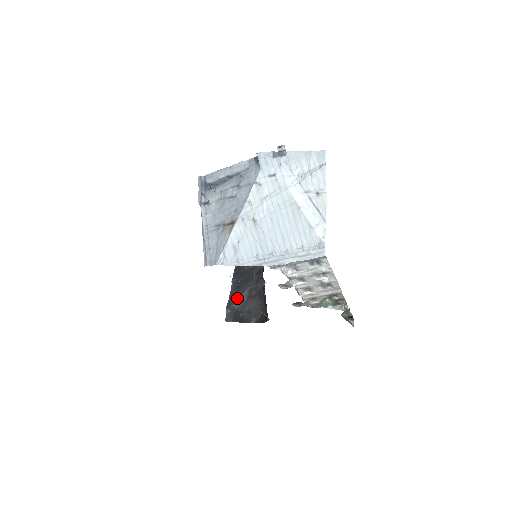
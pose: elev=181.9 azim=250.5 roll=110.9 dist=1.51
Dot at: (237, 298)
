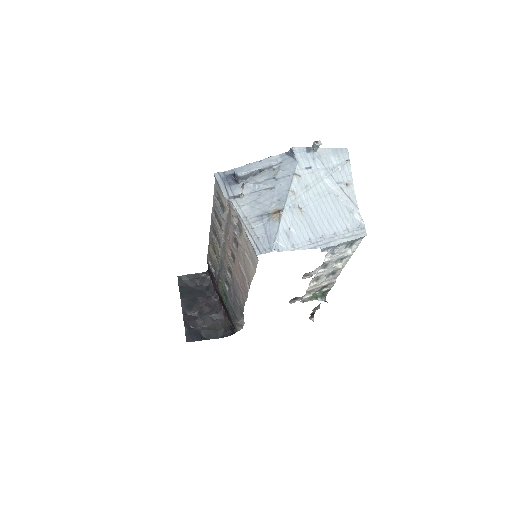
Dot at: (192, 317)
